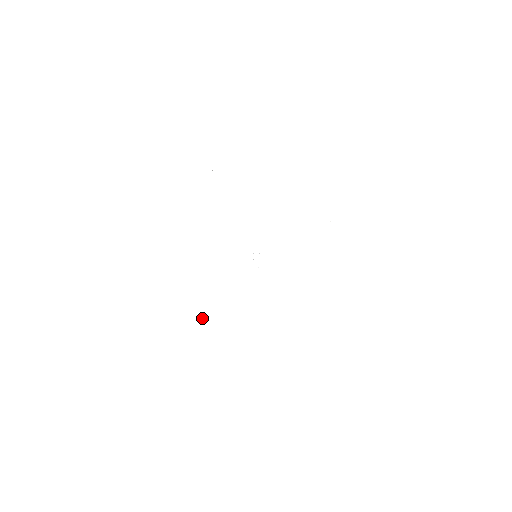
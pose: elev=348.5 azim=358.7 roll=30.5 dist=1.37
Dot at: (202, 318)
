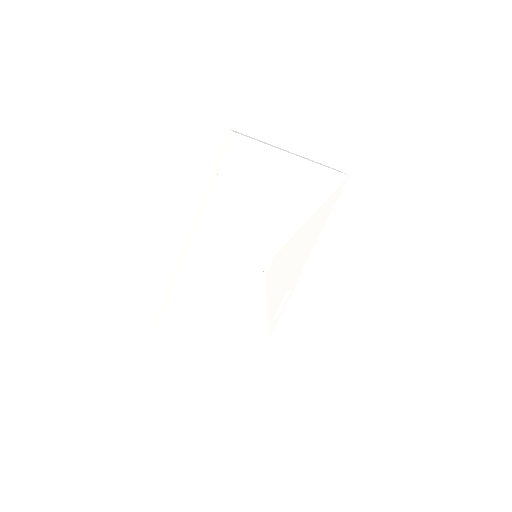
Dot at: (219, 317)
